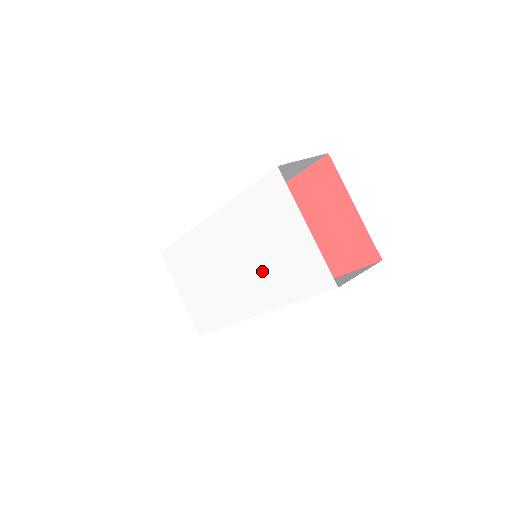
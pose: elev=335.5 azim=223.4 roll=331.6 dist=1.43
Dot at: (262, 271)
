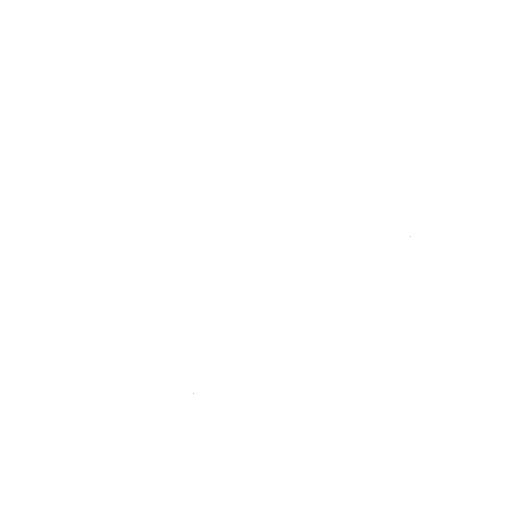
Dot at: (322, 231)
